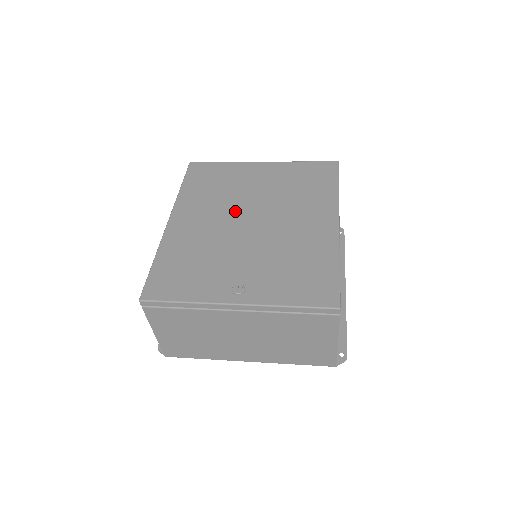
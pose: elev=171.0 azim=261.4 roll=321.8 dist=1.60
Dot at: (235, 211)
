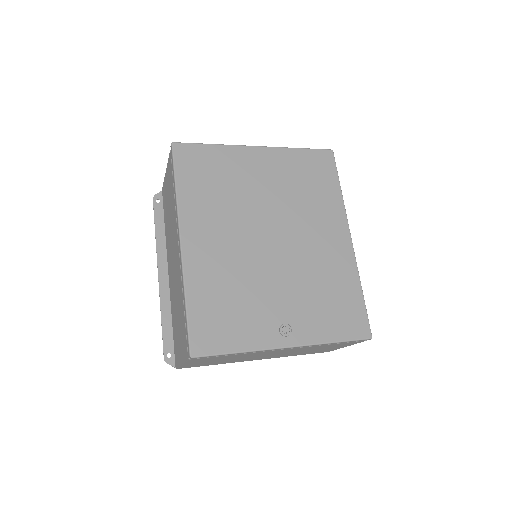
Dot at: (251, 224)
